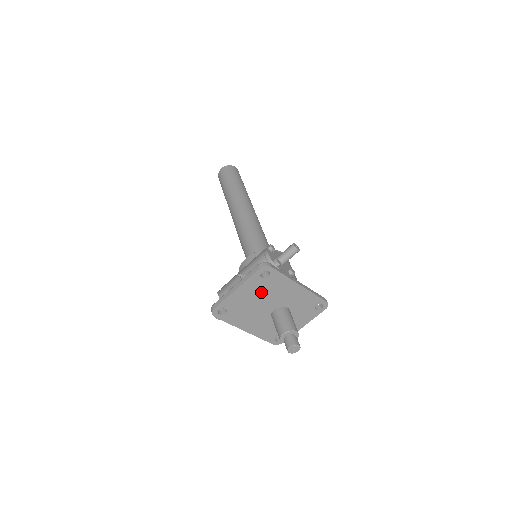
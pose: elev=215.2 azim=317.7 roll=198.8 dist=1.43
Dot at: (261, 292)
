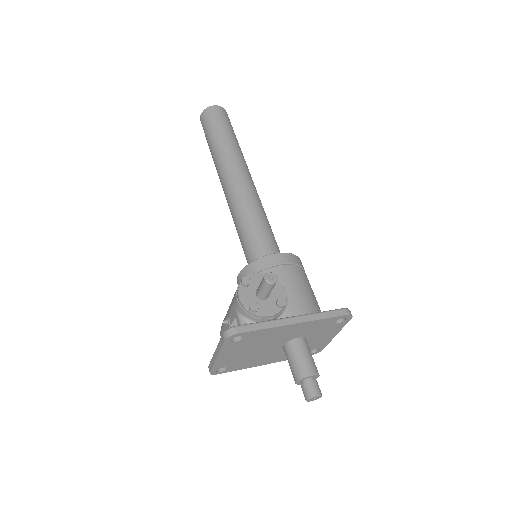
Dot at: (250, 346)
